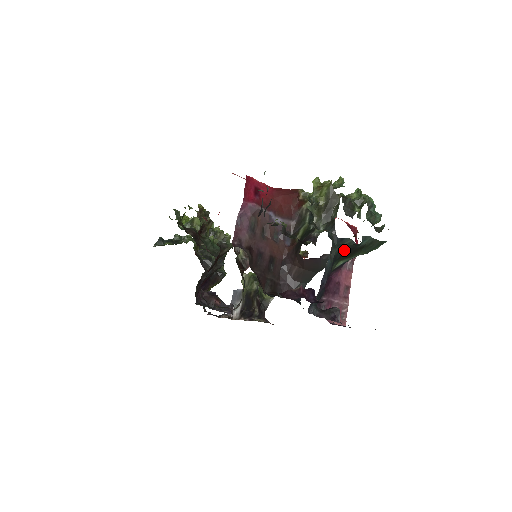
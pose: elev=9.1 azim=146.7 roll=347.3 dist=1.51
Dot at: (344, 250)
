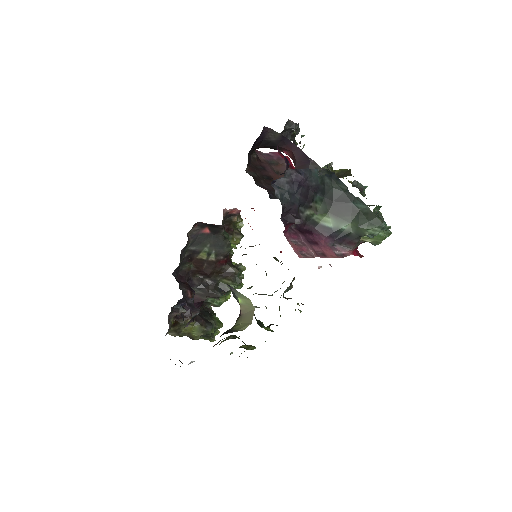
Dot at: (336, 196)
